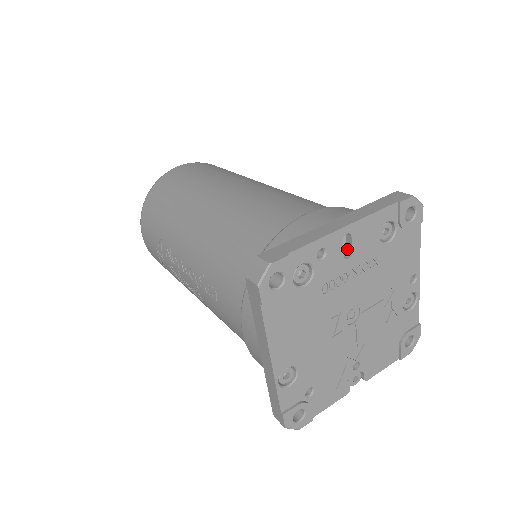
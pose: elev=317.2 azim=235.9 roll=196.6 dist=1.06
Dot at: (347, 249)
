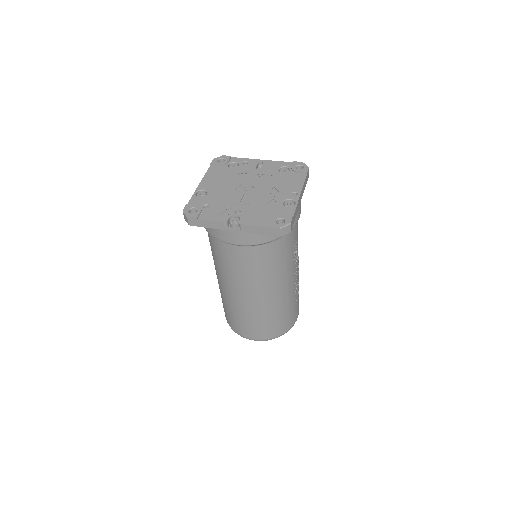
Dot at: occluded
